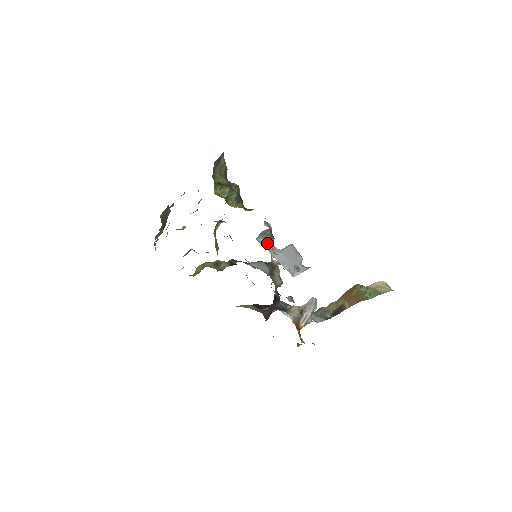
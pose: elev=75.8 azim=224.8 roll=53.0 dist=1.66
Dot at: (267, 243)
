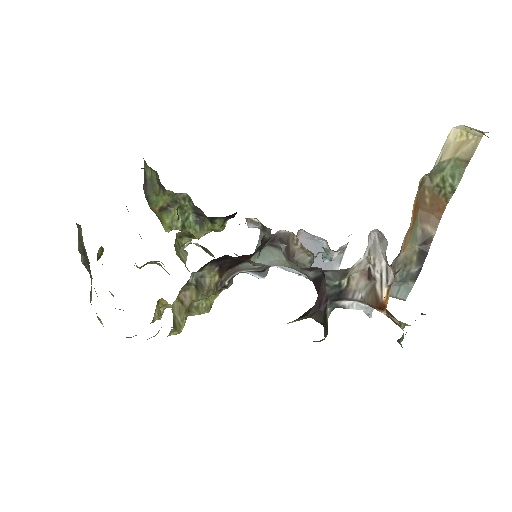
Dot at: occluded
